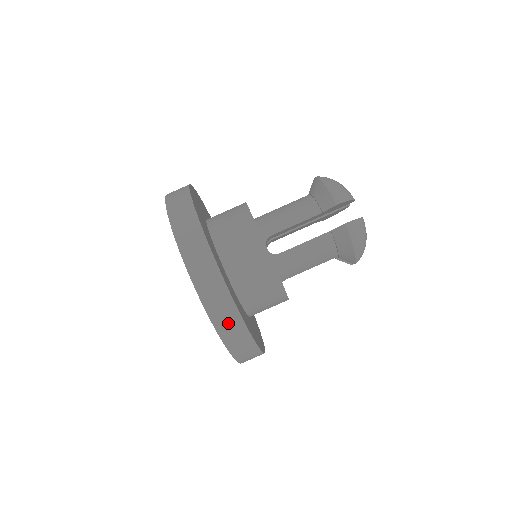
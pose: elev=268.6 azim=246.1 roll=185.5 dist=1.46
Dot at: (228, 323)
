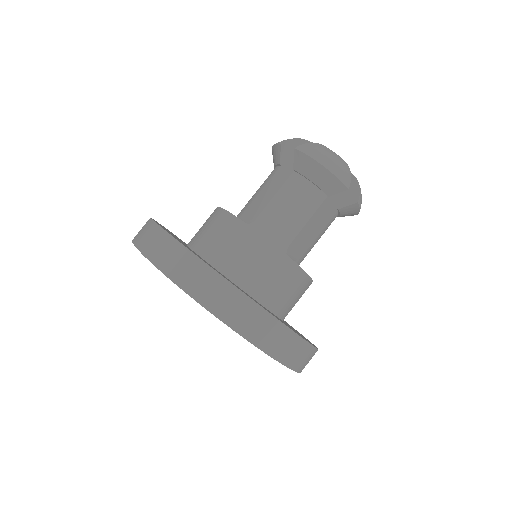
Dot at: (193, 276)
